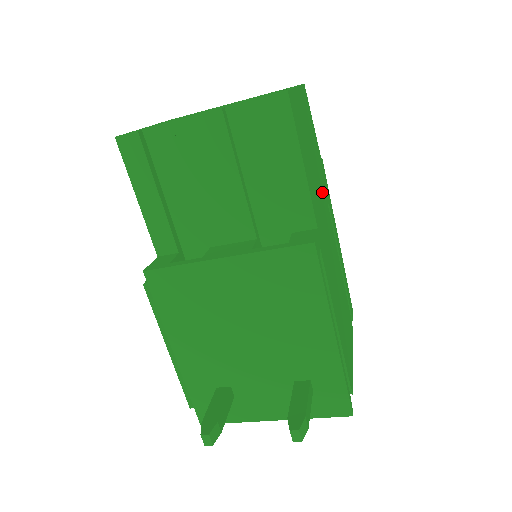
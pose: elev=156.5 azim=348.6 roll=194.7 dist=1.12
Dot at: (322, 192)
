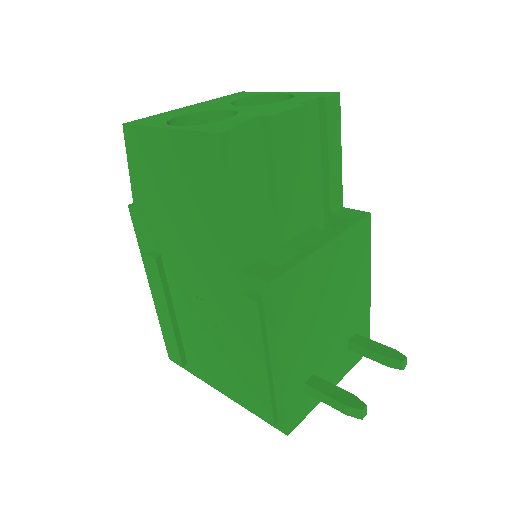
Dot at: occluded
